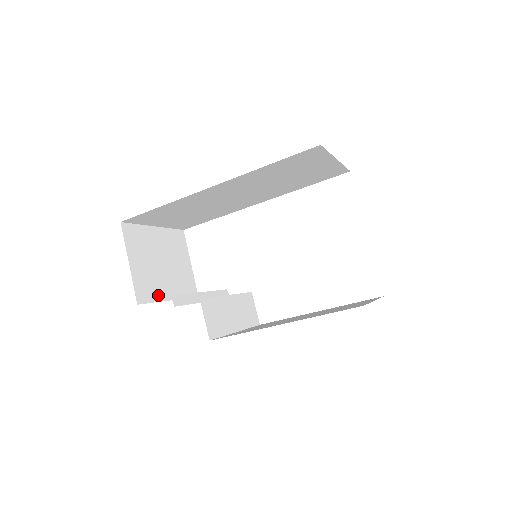
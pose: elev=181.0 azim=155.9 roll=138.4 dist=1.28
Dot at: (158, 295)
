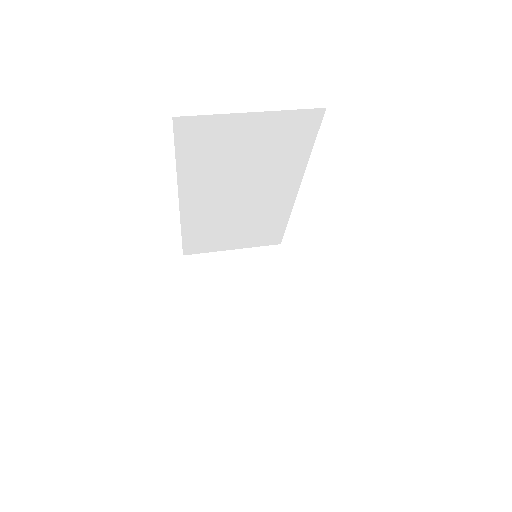
Dot at: occluded
